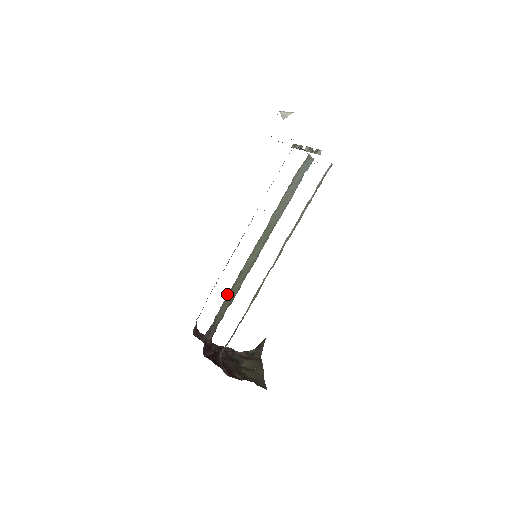
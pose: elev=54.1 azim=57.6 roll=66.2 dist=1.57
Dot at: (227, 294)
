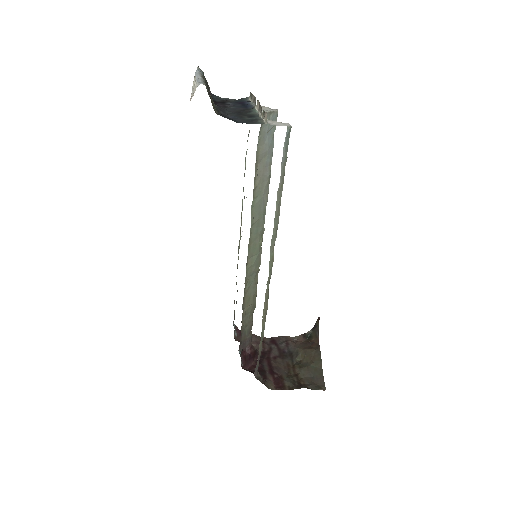
Dot at: (242, 305)
